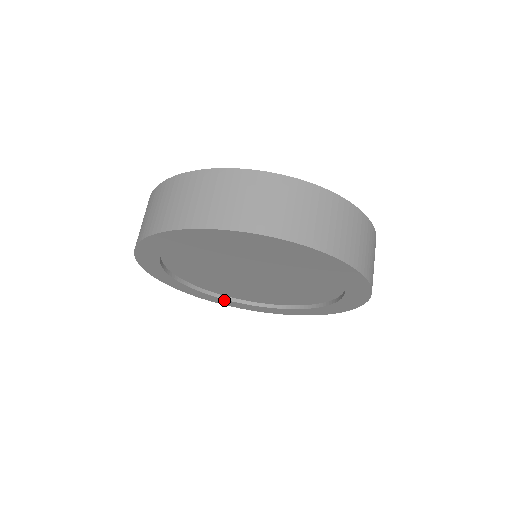
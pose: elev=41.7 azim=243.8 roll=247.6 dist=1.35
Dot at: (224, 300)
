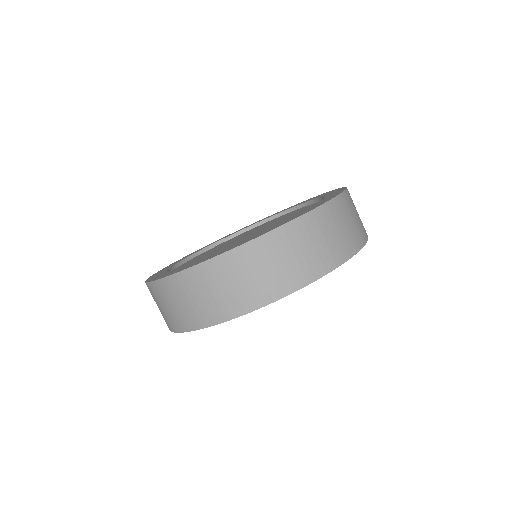
Dot at: occluded
